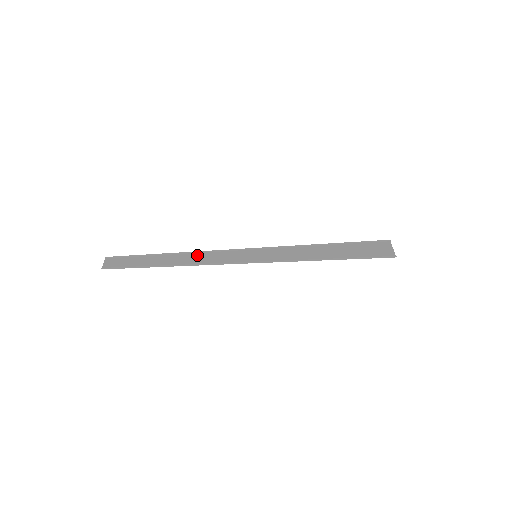
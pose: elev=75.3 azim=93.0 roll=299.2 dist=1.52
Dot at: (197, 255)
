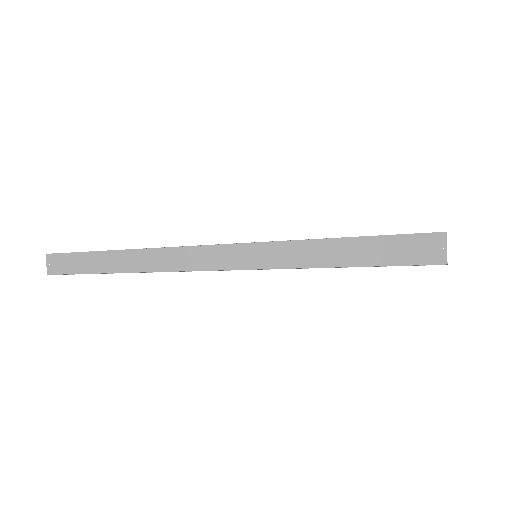
Dot at: (174, 252)
